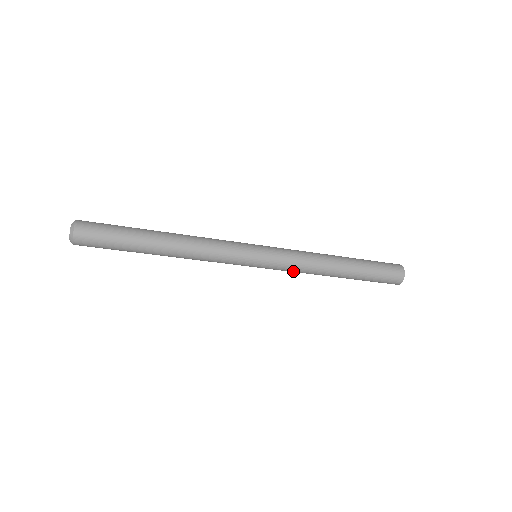
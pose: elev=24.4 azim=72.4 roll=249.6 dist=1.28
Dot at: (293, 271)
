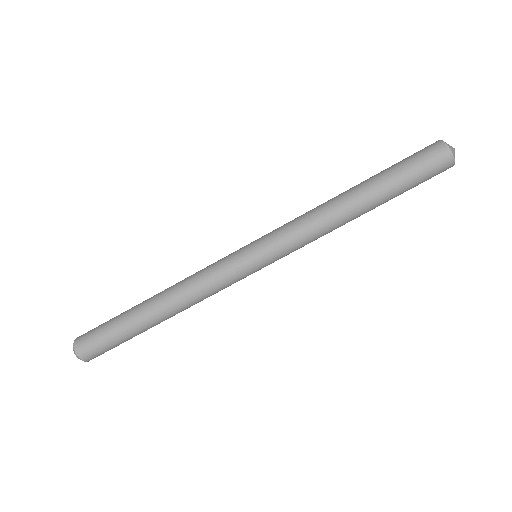
Dot at: (305, 243)
